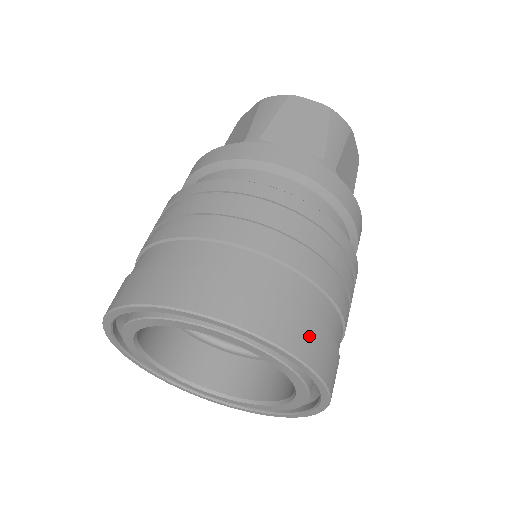
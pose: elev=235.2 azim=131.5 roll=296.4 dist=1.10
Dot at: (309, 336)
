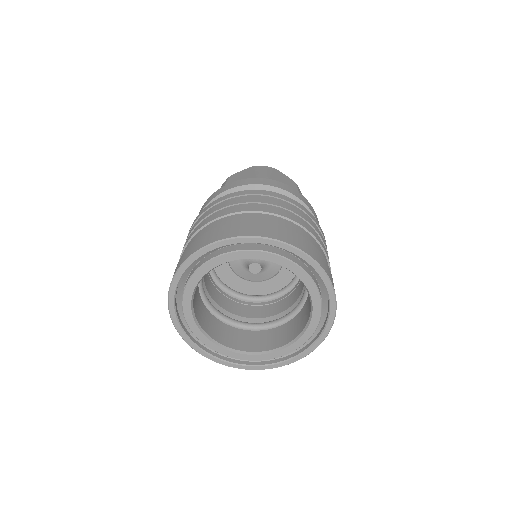
Dot at: (270, 229)
